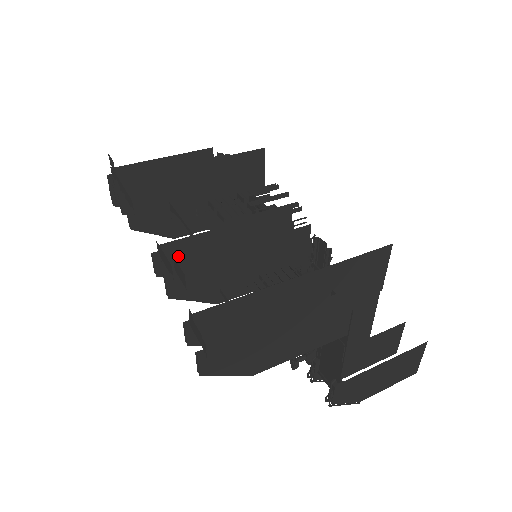
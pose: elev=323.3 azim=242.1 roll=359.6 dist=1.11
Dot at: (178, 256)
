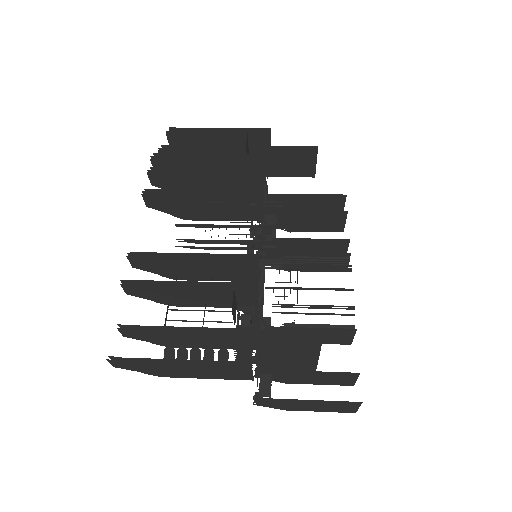
Dot at: (148, 261)
